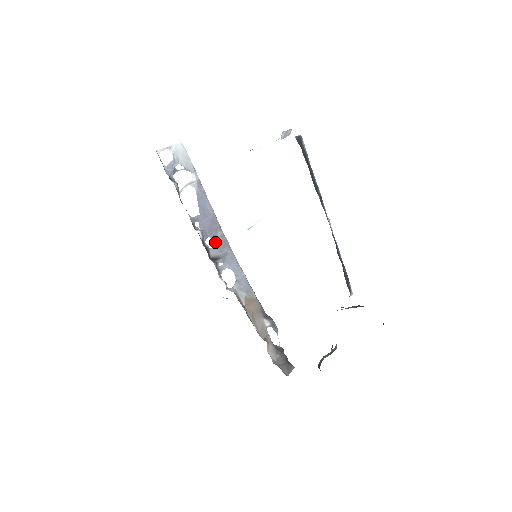
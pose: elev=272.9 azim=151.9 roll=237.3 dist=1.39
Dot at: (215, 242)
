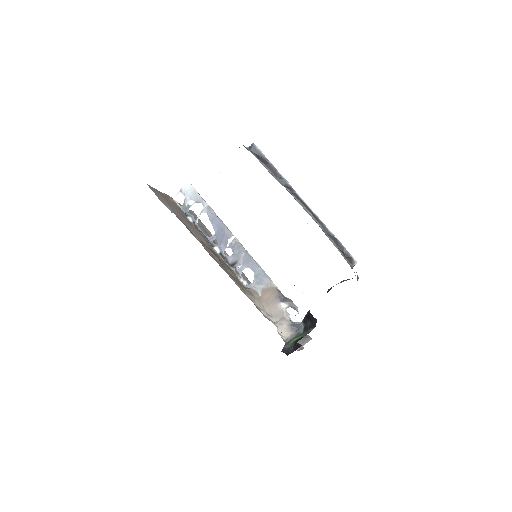
Dot at: (232, 250)
